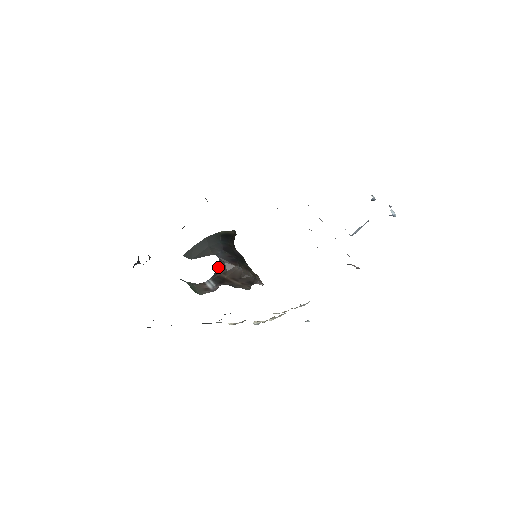
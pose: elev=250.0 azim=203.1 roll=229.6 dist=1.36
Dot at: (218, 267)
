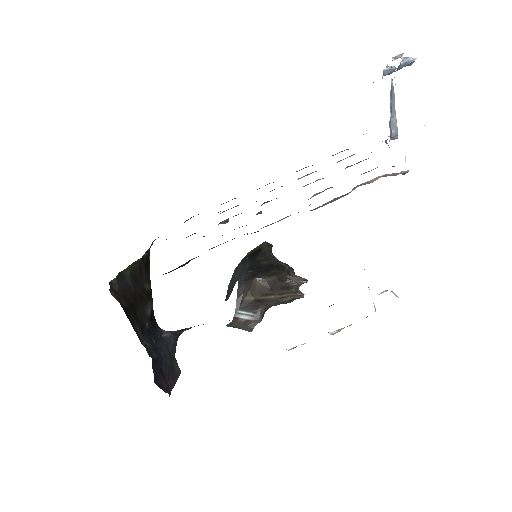
Dot at: (238, 293)
